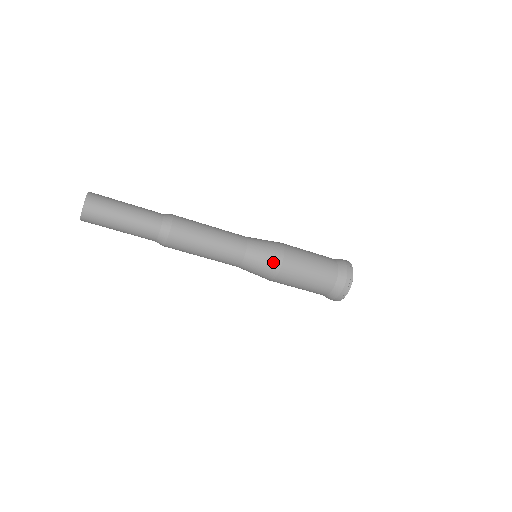
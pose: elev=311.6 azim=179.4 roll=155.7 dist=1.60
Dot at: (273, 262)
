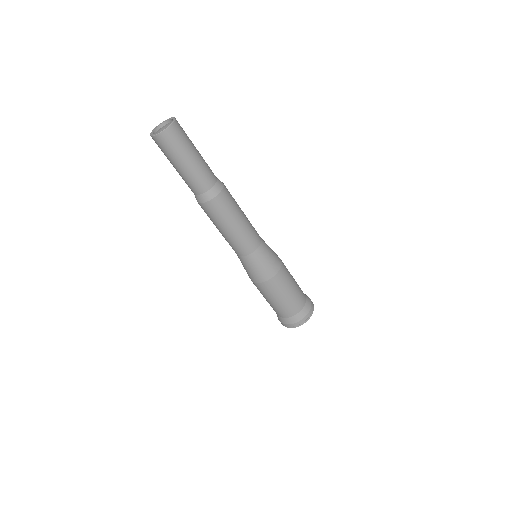
Dot at: (277, 257)
